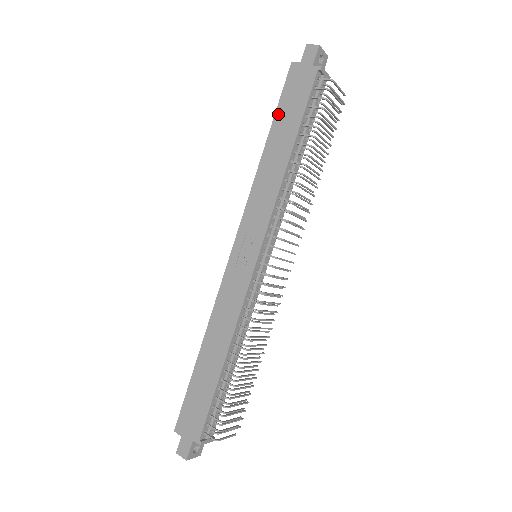
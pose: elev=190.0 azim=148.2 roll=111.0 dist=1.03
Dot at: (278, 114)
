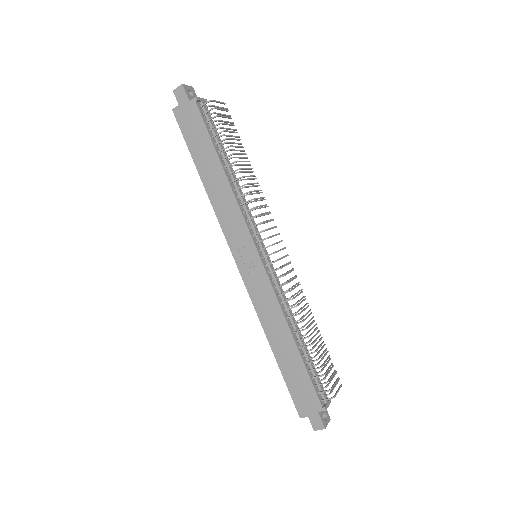
Dot at: (192, 151)
